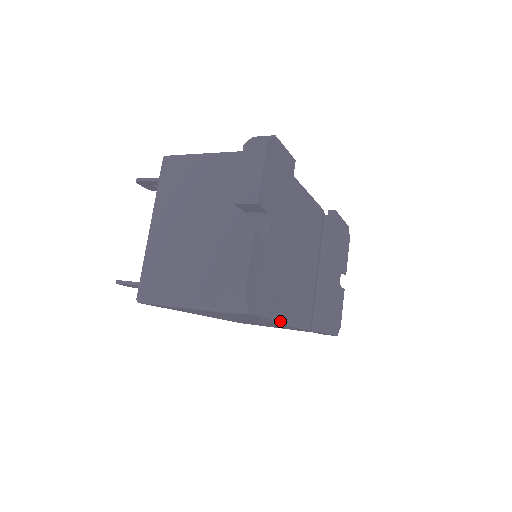
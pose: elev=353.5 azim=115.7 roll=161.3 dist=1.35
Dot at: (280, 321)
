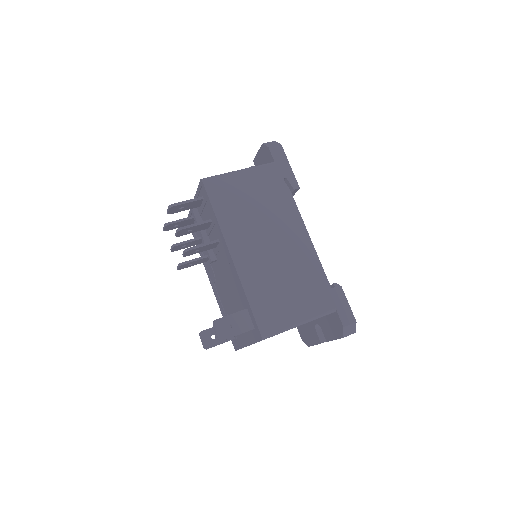
Dot at: occluded
